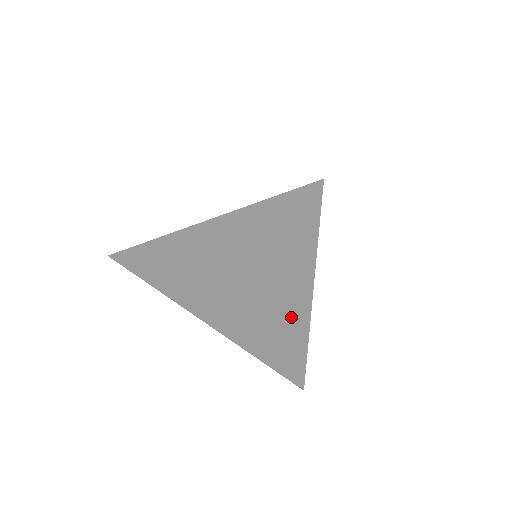
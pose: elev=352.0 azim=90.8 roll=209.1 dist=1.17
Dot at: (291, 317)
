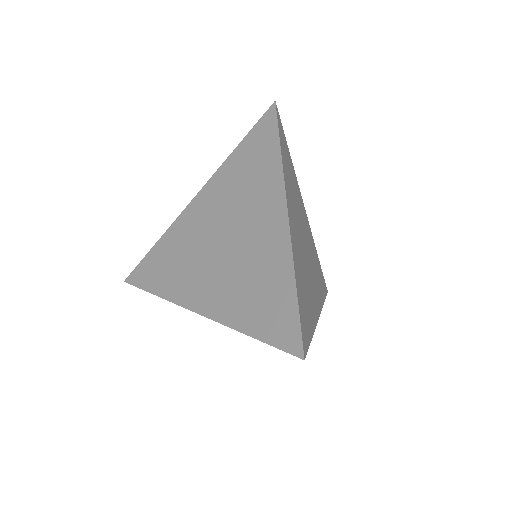
Dot at: (272, 242)
